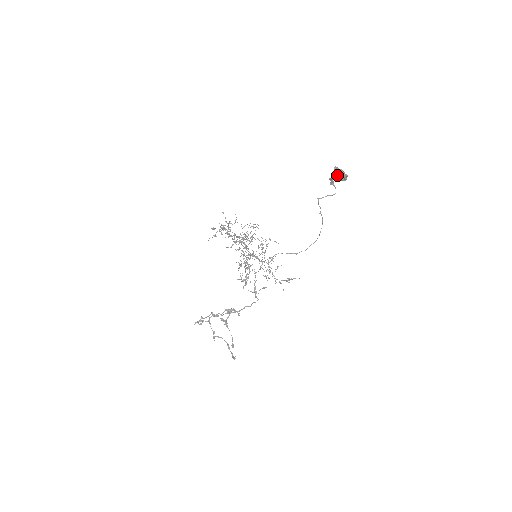
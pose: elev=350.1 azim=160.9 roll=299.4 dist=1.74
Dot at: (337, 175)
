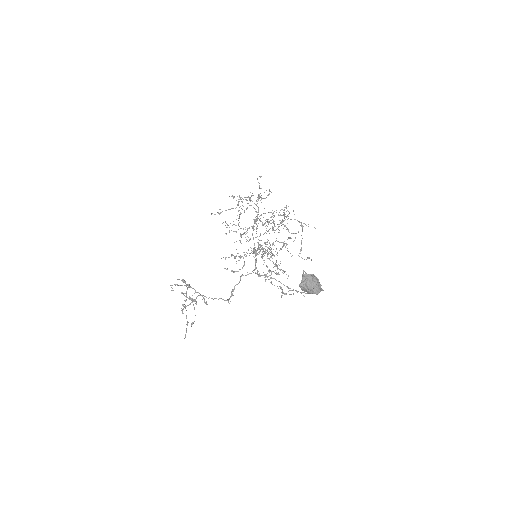
Dot at: (302, 286)
